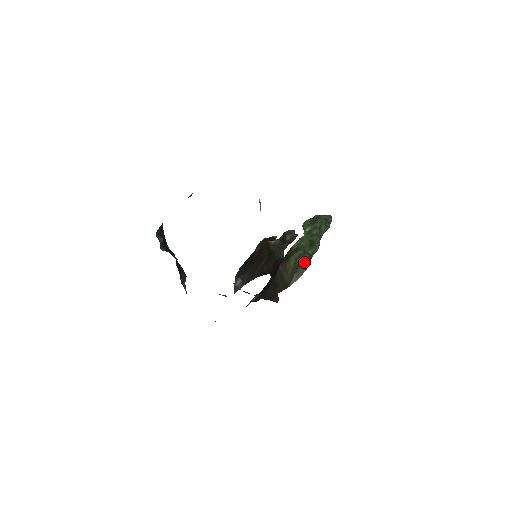
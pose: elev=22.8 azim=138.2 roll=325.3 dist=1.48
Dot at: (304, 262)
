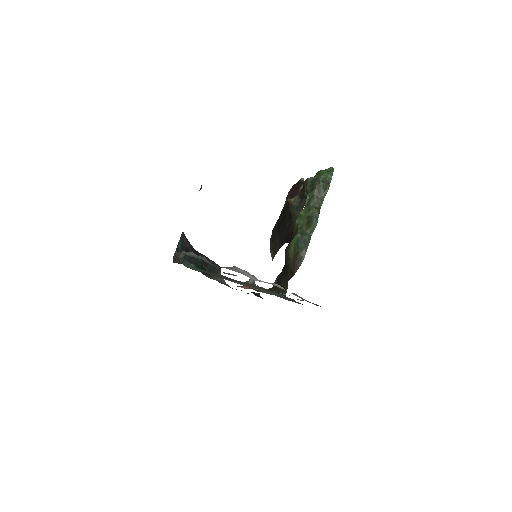
Dot at: (302, 247)
